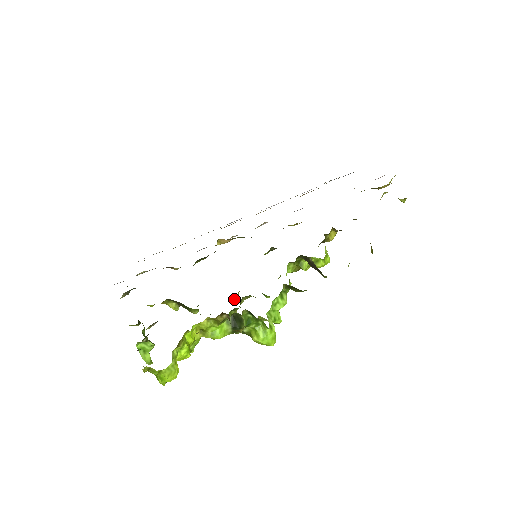
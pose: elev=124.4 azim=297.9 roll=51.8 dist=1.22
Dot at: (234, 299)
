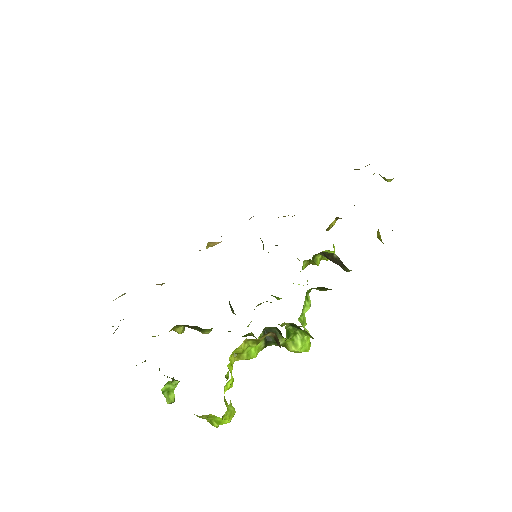
Dot at: occluded
